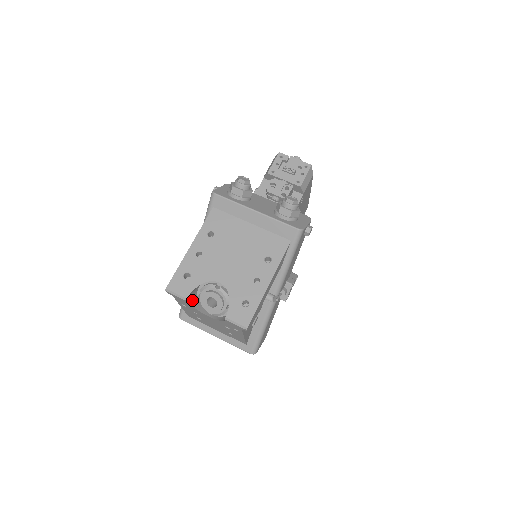
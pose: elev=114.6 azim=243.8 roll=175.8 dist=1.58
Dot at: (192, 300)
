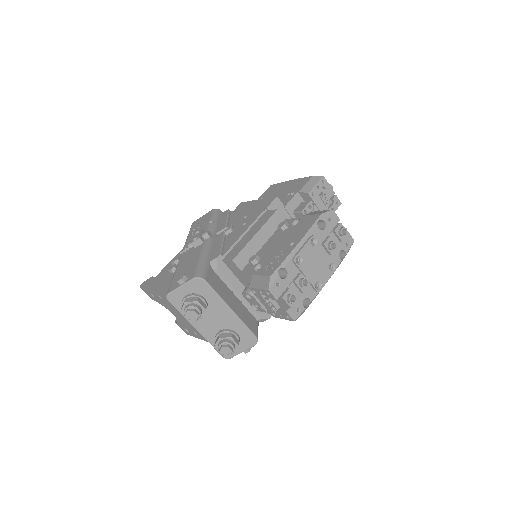
Dot at: occluded
